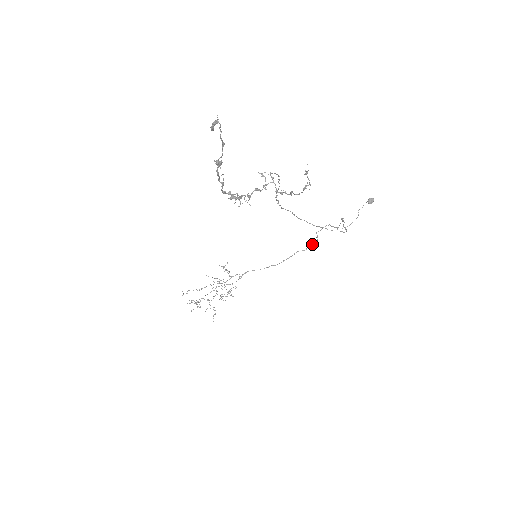
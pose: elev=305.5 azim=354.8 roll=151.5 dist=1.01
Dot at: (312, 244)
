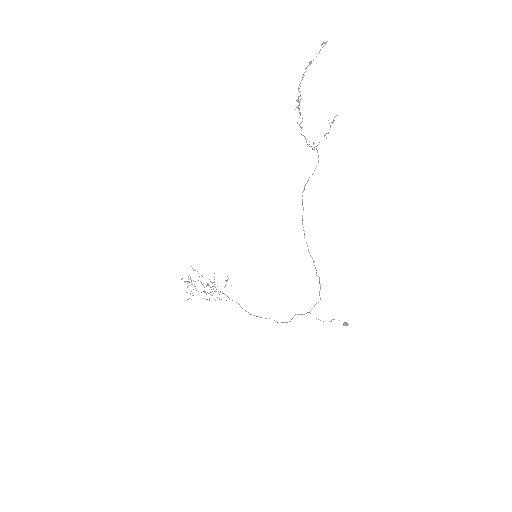
Dot at: (285, 322)
